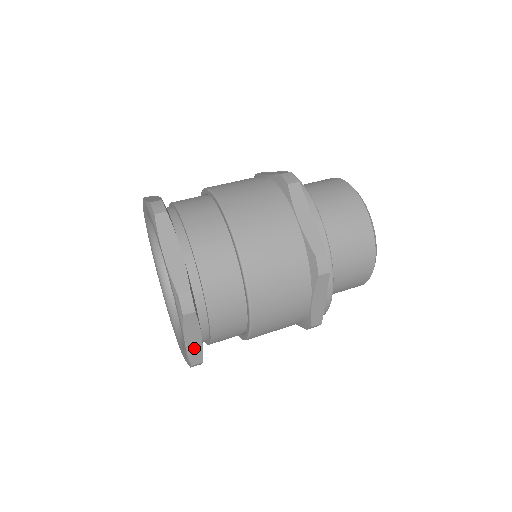
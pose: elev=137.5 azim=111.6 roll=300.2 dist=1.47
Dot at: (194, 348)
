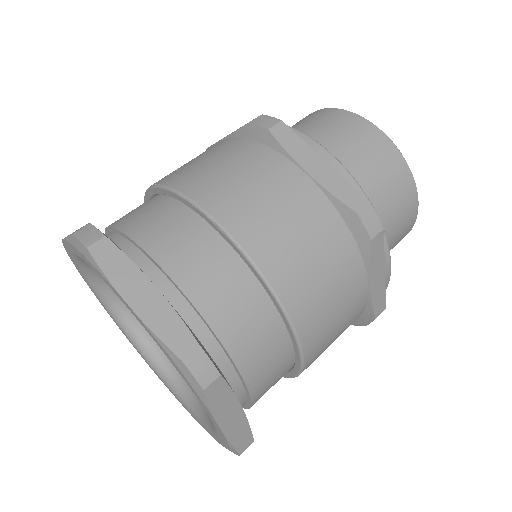
Dot at: occluded
